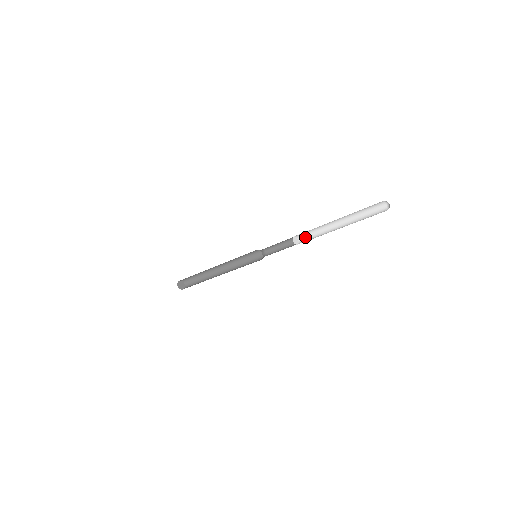
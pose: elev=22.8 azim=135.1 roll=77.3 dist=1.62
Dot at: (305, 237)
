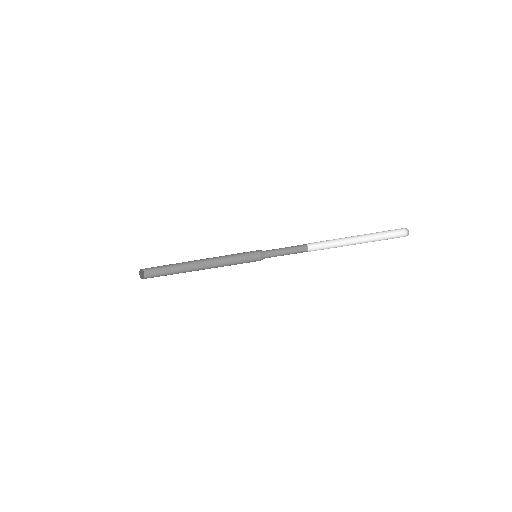
Dot at: (316, 244)
